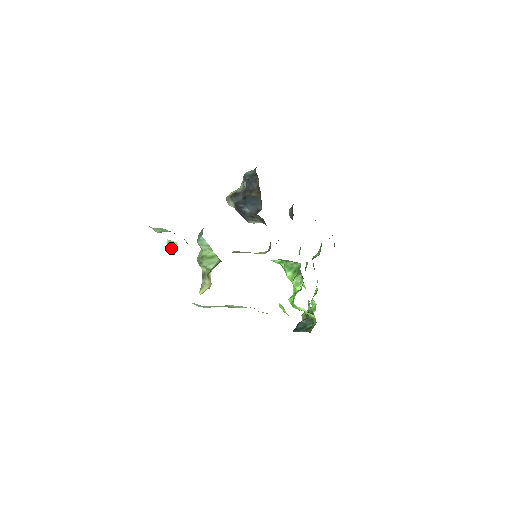
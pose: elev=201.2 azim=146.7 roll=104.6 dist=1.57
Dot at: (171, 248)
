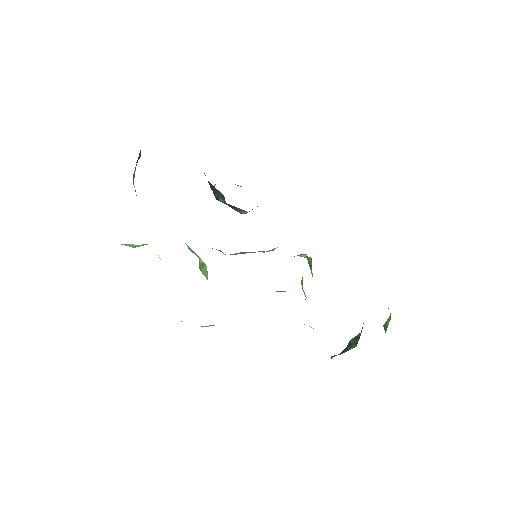
Dot at: occluded
